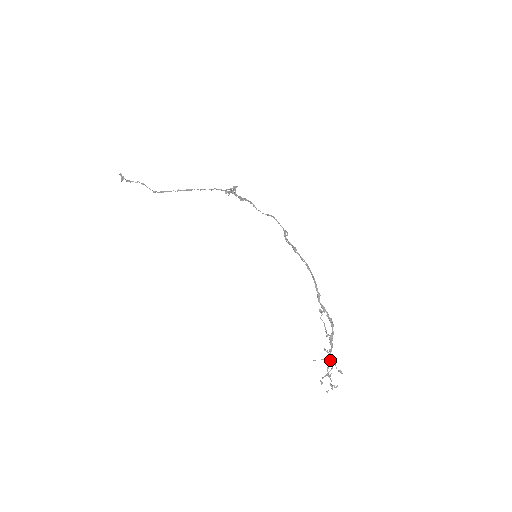
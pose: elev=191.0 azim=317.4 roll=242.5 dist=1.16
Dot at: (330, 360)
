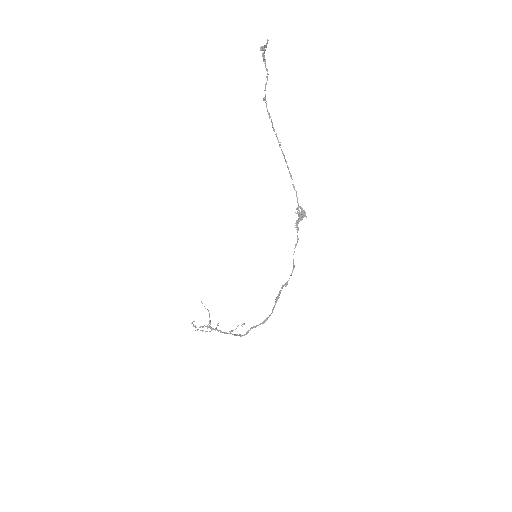
Dot at: (214, 329)
